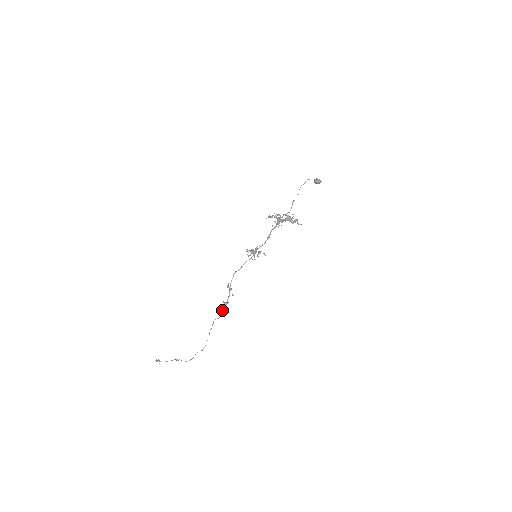
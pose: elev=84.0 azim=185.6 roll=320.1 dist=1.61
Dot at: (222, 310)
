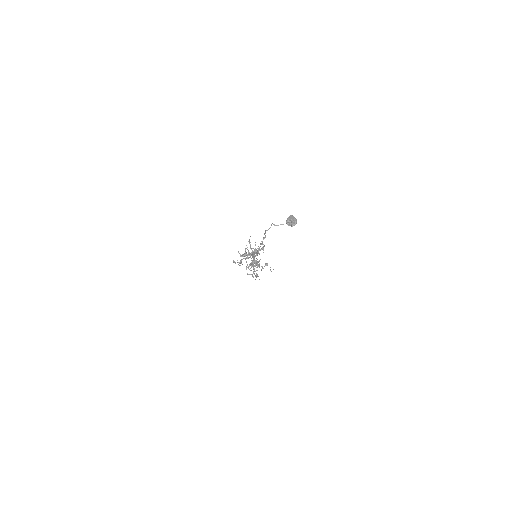
Dot at: occluded
